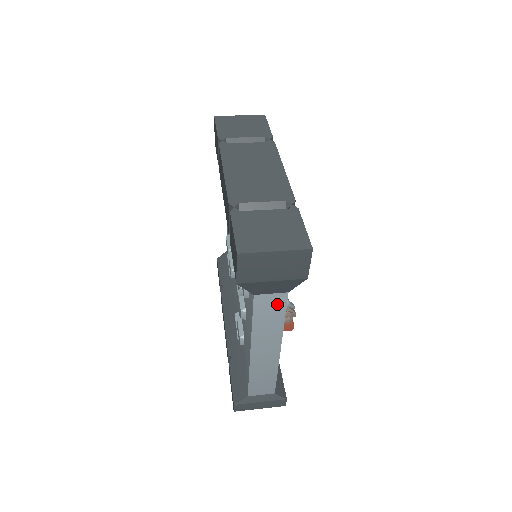
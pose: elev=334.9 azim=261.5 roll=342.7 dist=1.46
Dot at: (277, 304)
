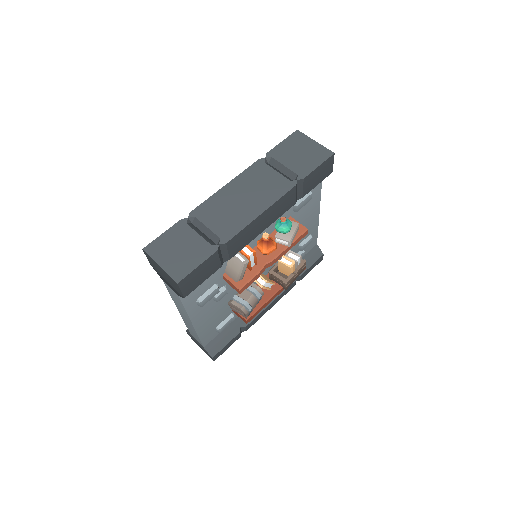
Dot at: (177, 297)
